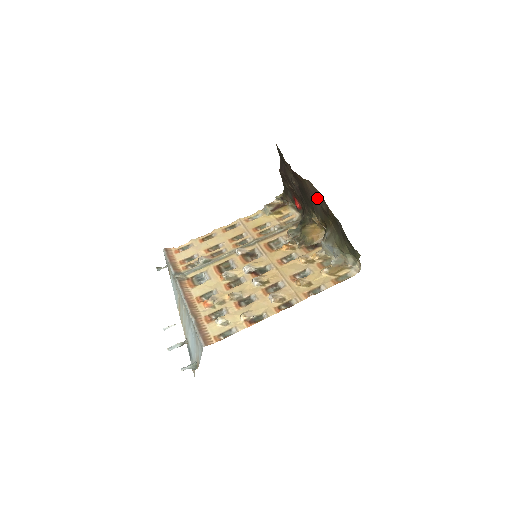
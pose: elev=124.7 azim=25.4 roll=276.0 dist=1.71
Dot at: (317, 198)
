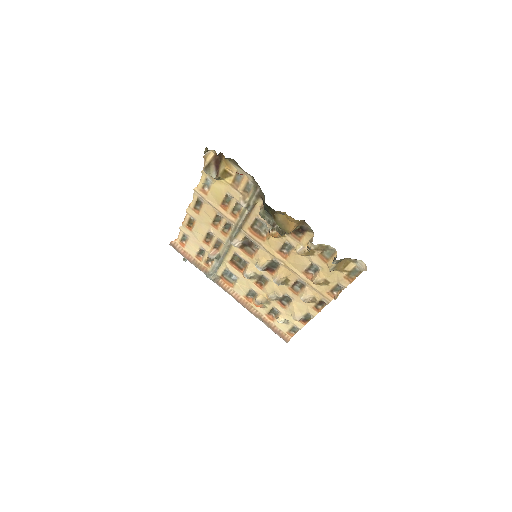
Dot at: occluded
